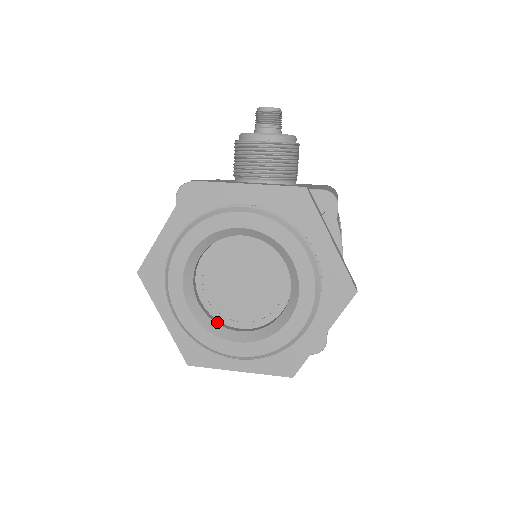
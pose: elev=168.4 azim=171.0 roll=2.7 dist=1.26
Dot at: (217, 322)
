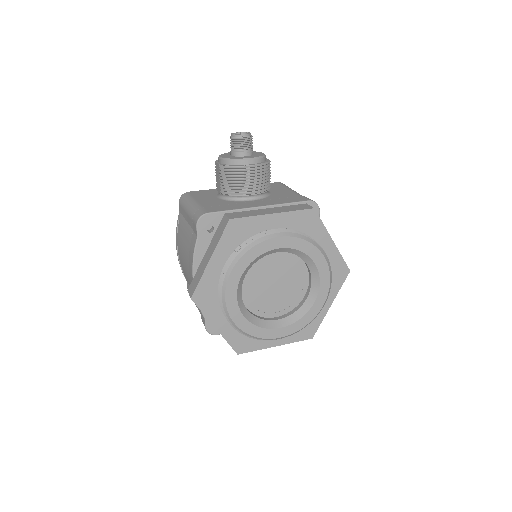
Dot at: (260, 318)
